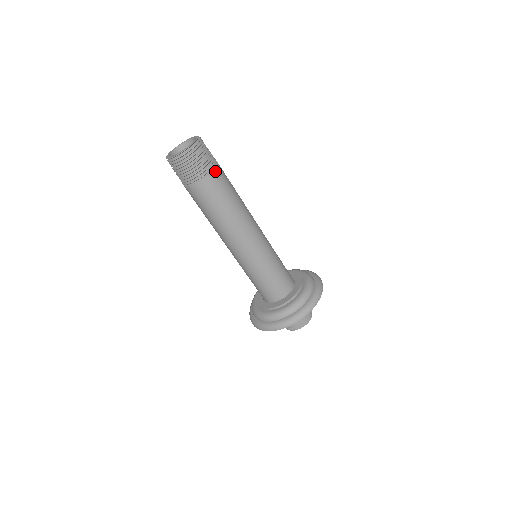
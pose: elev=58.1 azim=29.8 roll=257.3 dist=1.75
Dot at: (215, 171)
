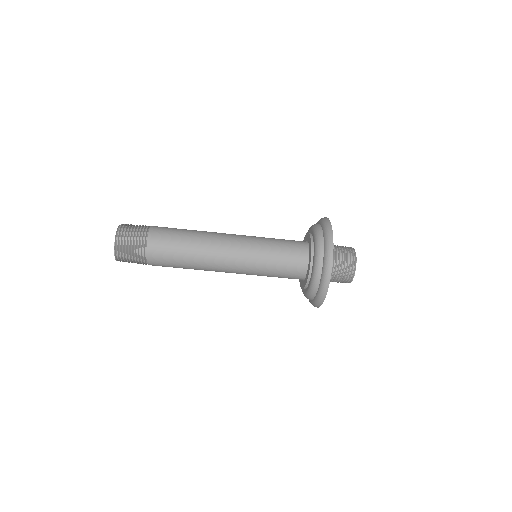
Dot at: (149, 238)
